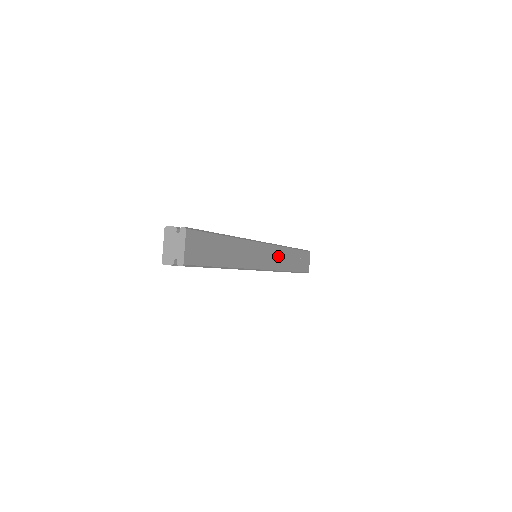
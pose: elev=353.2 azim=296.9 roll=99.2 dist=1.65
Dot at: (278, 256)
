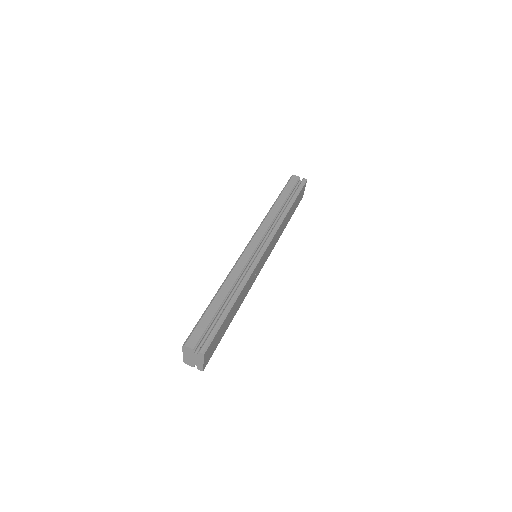
Dot at: (276, 236)
